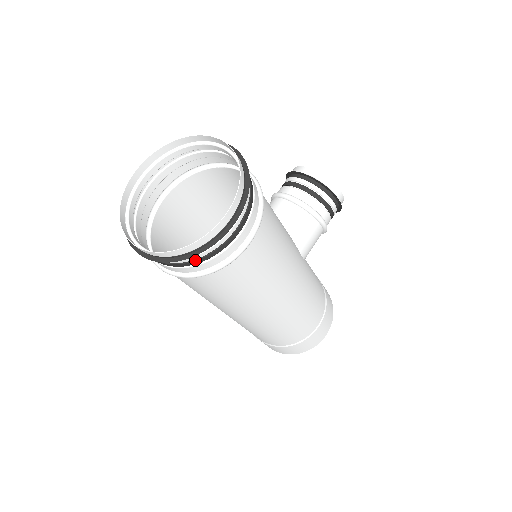
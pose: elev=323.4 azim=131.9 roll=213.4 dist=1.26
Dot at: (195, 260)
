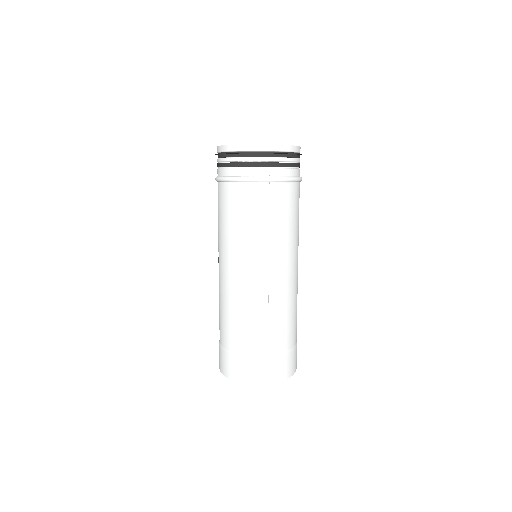
Dot at: (296, 163)
